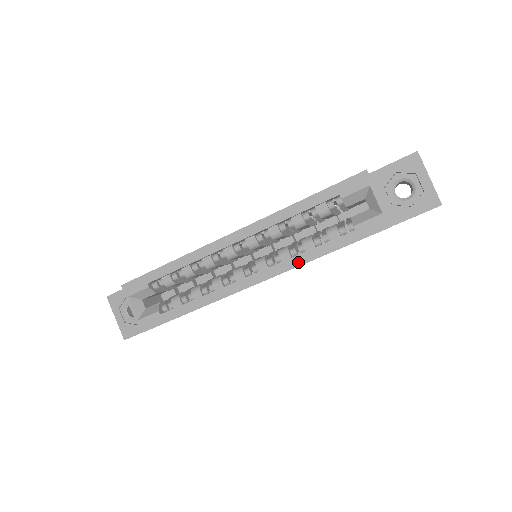
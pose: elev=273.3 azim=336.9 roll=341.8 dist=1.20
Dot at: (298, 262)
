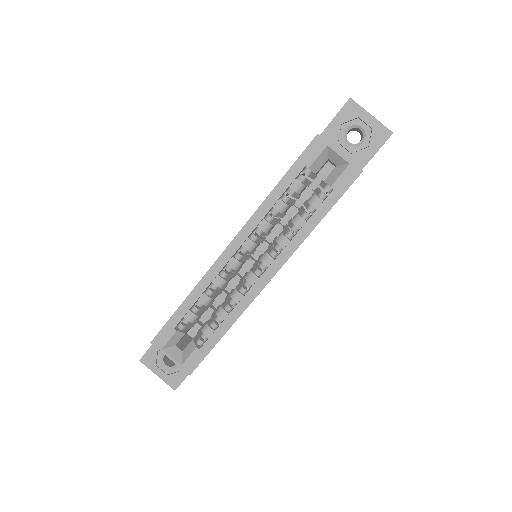
Dot at: (298, 241)
